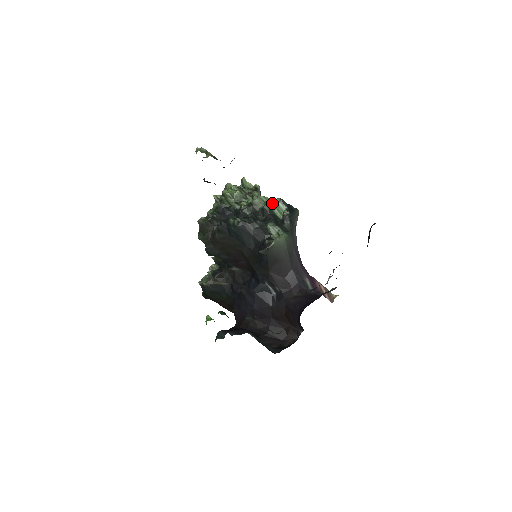
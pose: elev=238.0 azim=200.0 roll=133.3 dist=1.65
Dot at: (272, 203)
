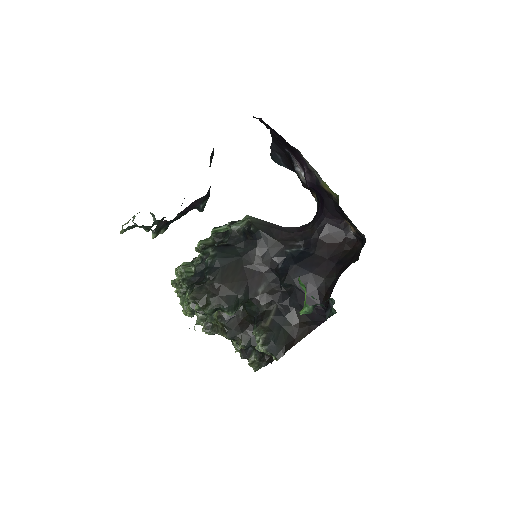
Dot at: occluded
